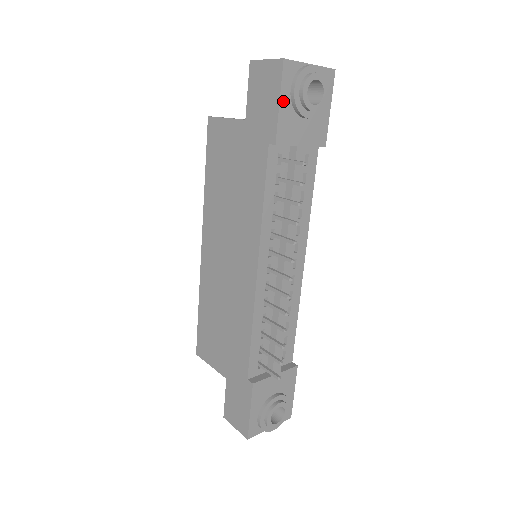
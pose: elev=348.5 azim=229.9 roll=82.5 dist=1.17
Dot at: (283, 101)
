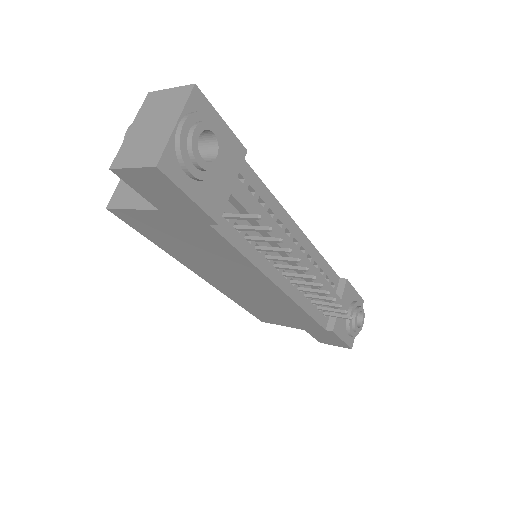
Dot at: (191, 192)
